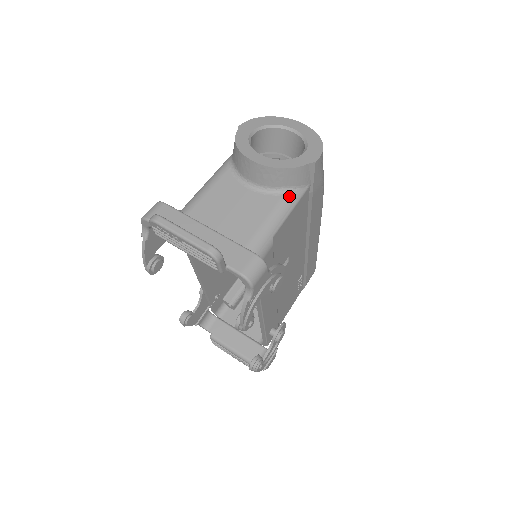
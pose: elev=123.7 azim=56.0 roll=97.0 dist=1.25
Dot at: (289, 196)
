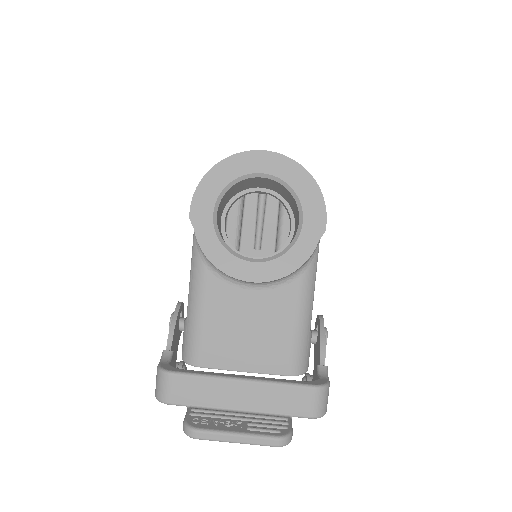
Dot at: (305, 275)
